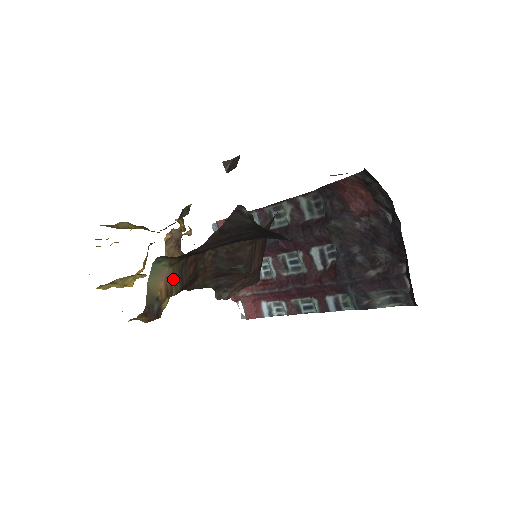
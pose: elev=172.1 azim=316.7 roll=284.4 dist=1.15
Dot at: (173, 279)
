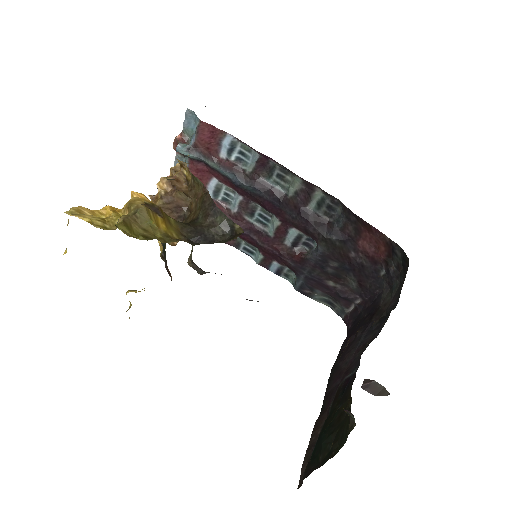
Dot at: occluded
